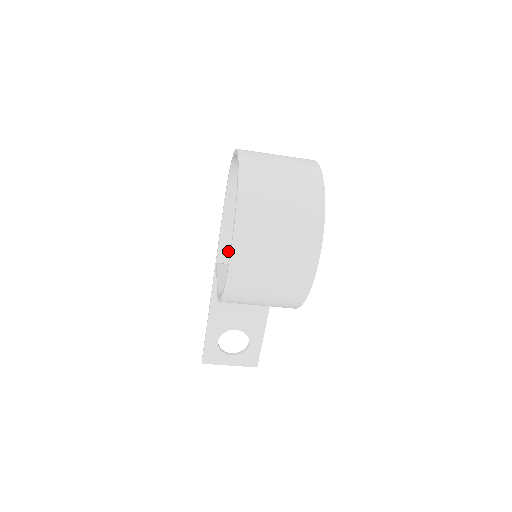
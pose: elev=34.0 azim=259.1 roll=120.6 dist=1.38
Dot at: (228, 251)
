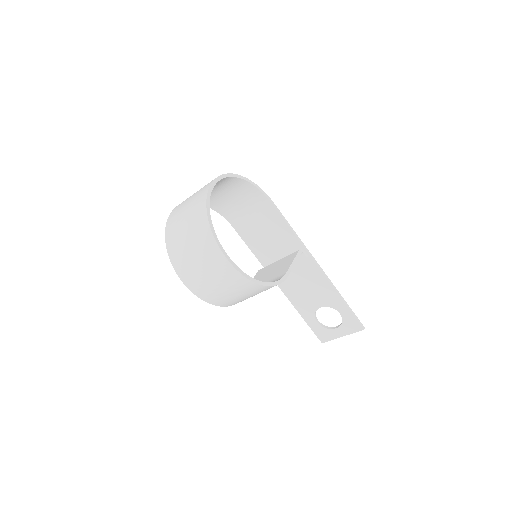
Dot at: (264, 256)
